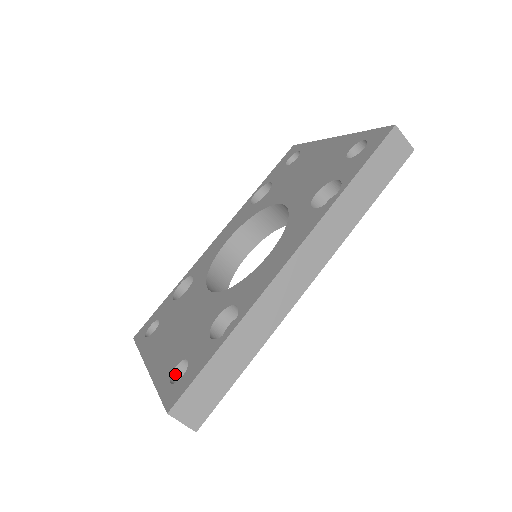
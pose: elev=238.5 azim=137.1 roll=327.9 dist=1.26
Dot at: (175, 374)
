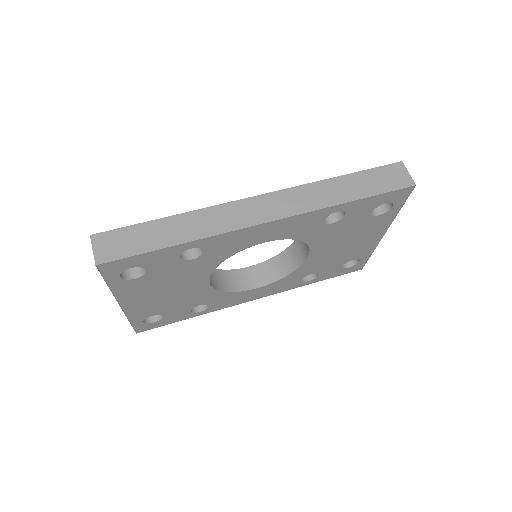
Dot at: occluded
